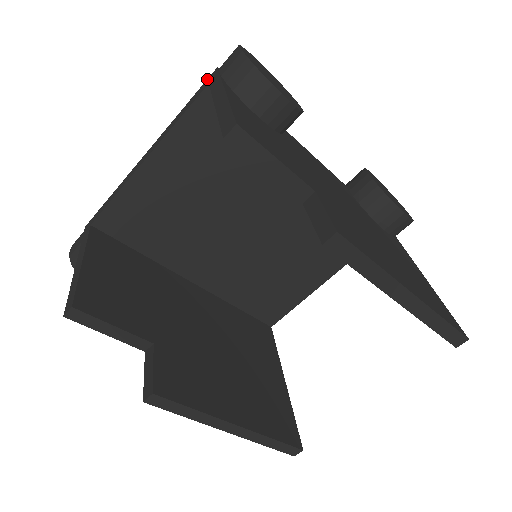
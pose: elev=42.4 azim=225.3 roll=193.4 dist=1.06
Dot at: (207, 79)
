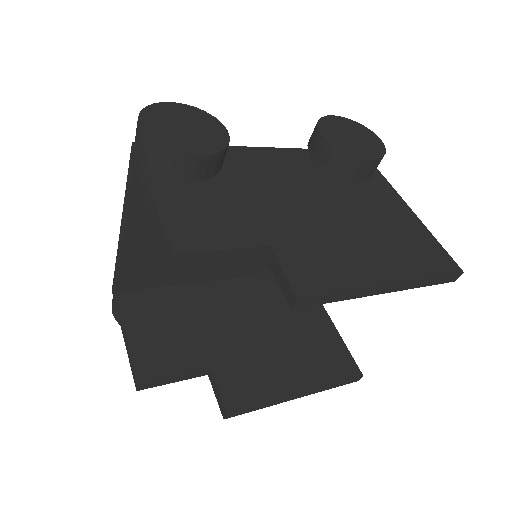
Dot at: (130, 156)
